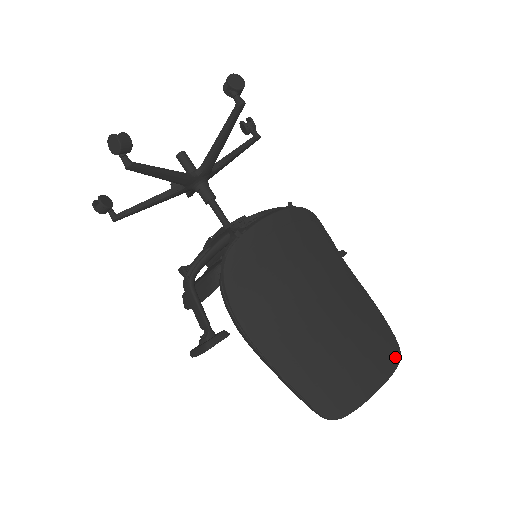
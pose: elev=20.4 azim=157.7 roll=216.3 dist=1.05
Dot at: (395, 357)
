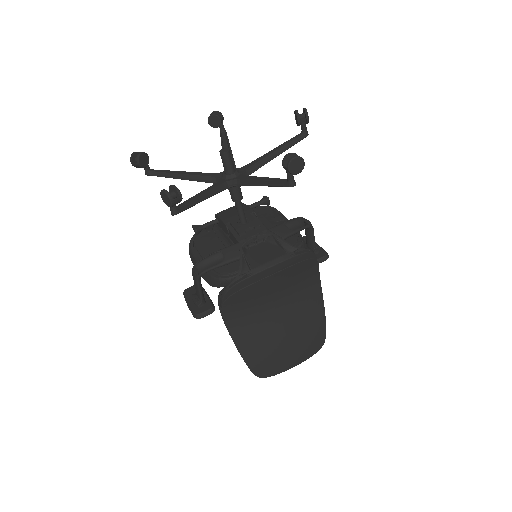
Dot at: (318, 347)
